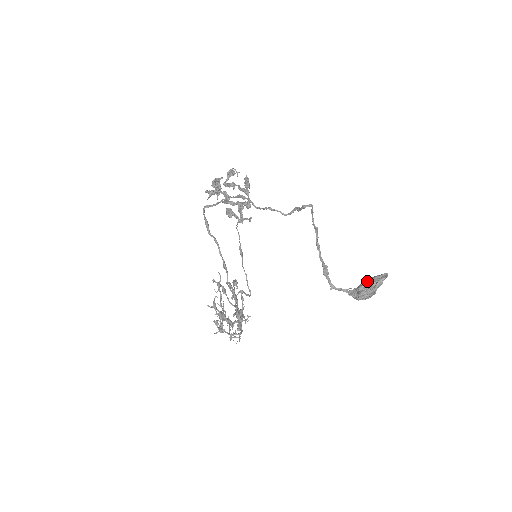
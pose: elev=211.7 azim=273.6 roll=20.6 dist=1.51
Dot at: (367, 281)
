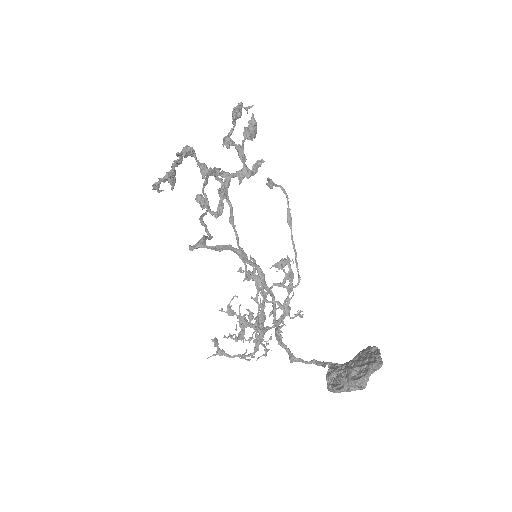
Dot at: (341, 367)
